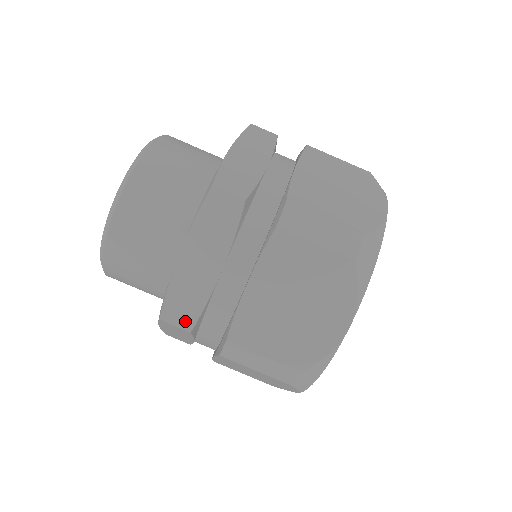
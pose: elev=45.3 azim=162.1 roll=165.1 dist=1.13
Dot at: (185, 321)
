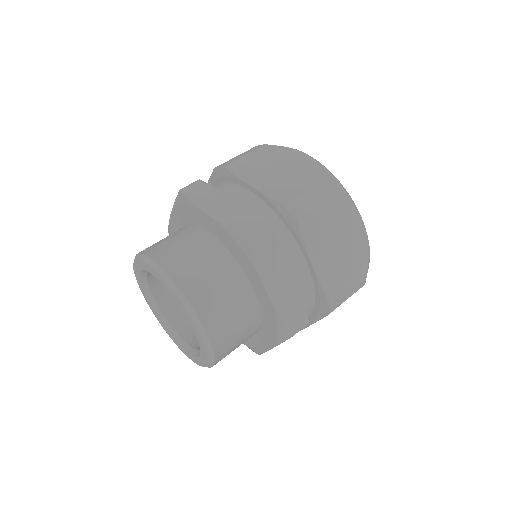
Dot at: (259, 228)
